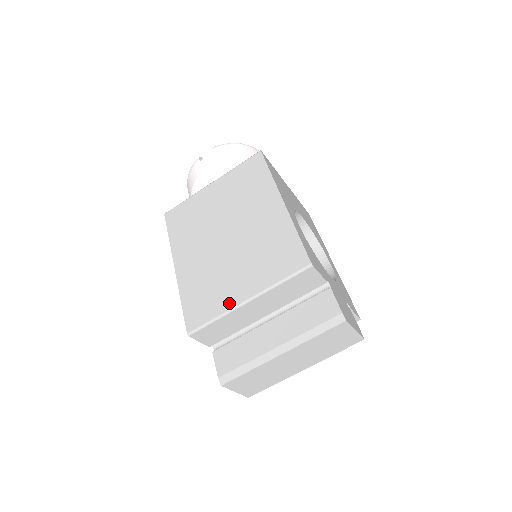
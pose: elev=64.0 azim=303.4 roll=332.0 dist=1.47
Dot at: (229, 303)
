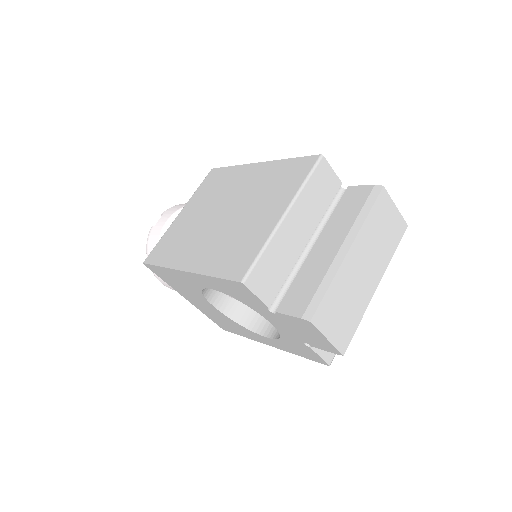
Dot at: (267, 230)
